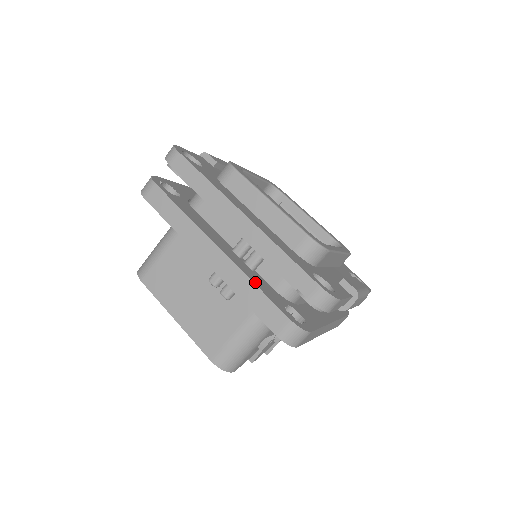
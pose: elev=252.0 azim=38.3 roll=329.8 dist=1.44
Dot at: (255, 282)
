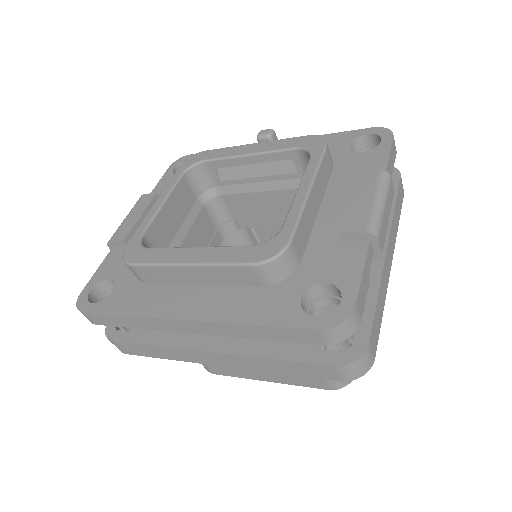
Dot at: (269, 354)
